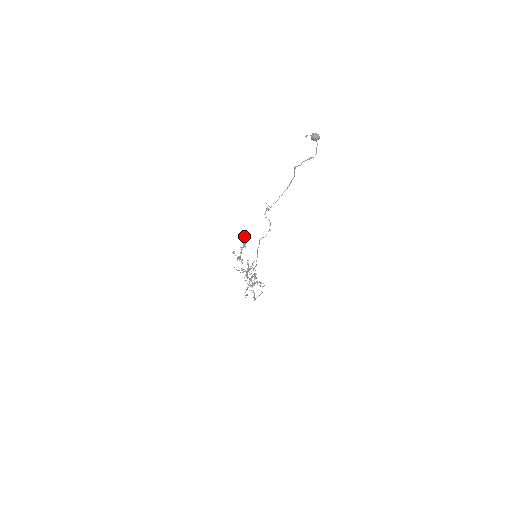
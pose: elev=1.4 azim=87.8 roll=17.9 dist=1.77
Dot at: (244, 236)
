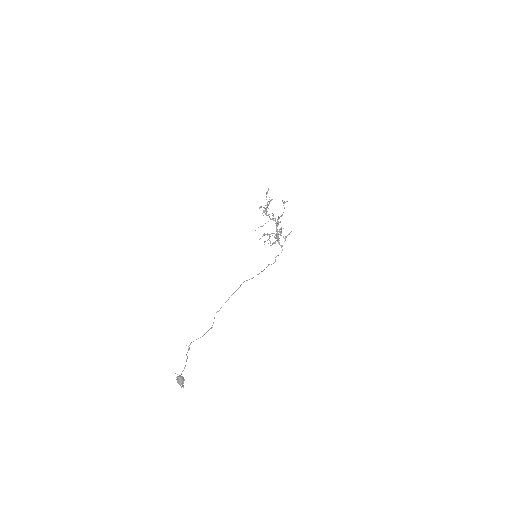
Dot at: (261, 207)
